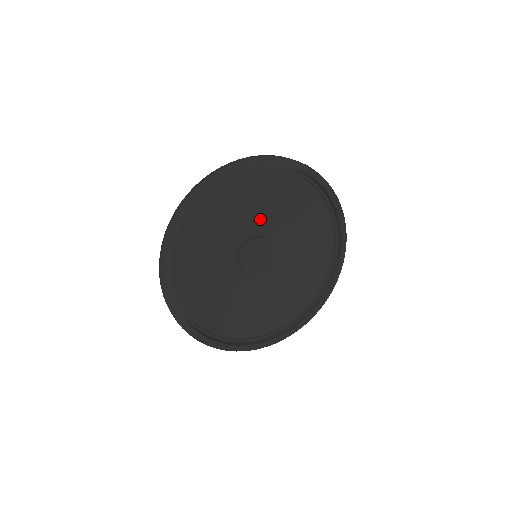
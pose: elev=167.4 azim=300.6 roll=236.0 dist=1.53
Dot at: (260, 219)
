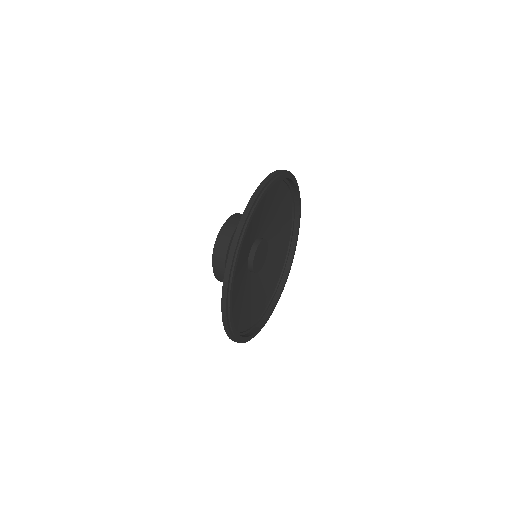
Dot at: (267, 227)
